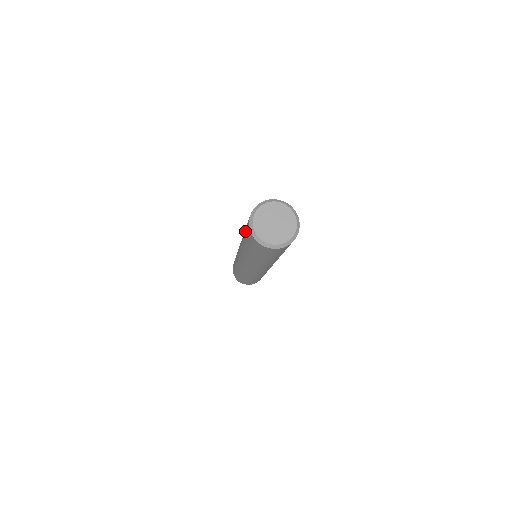
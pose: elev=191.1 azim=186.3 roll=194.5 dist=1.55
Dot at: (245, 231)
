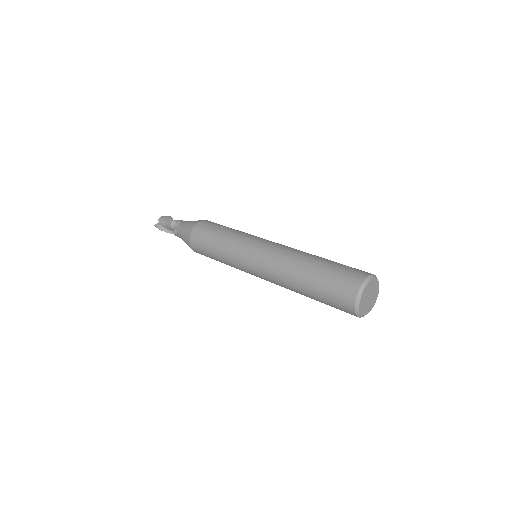
Dot at: (324, 299)
